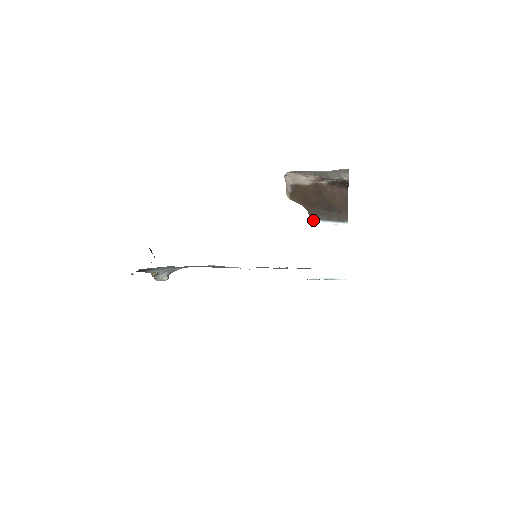
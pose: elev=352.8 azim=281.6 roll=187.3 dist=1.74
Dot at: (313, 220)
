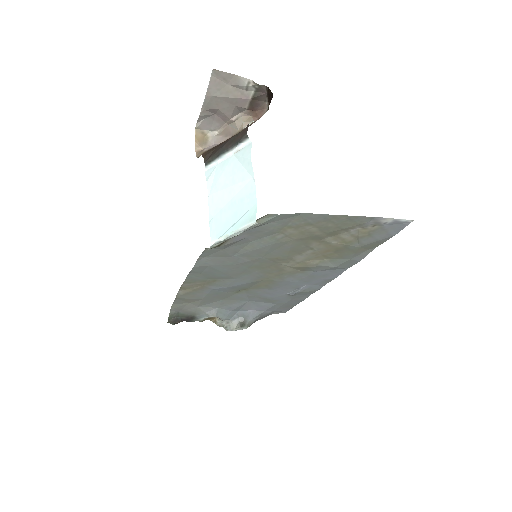
Dot at: (208, 164)
